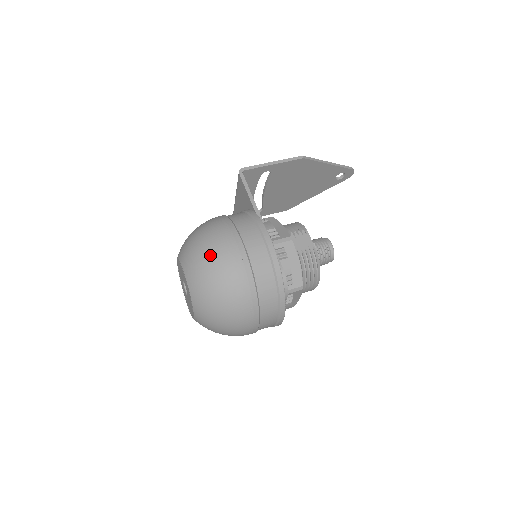
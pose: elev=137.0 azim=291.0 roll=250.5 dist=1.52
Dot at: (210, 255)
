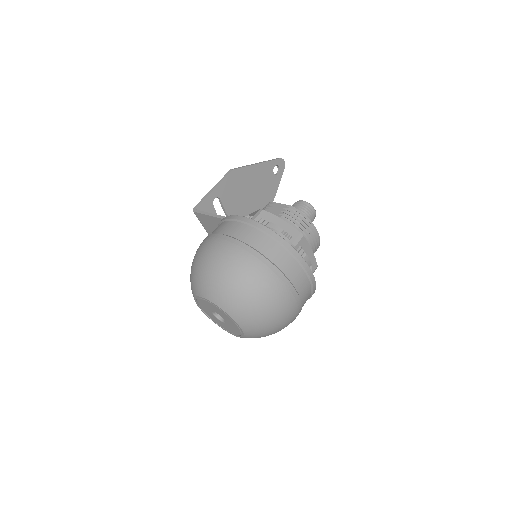
Dot at: (208, 263)
